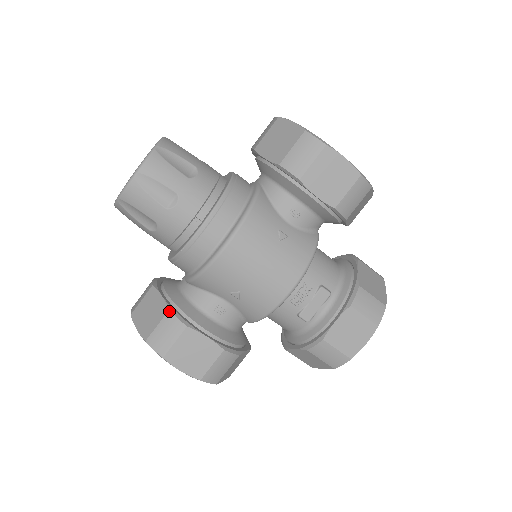
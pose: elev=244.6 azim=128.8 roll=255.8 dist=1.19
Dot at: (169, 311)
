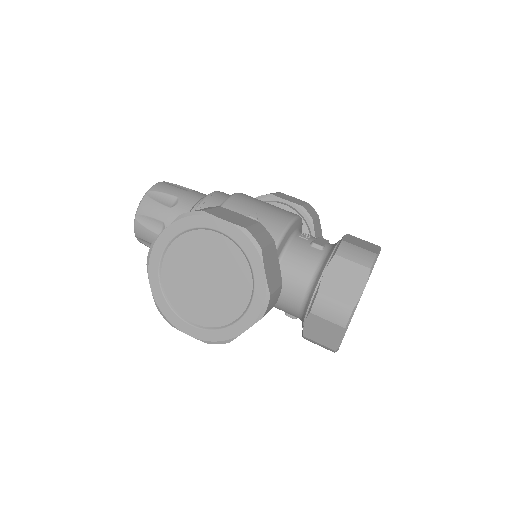
Dot at: occluded
